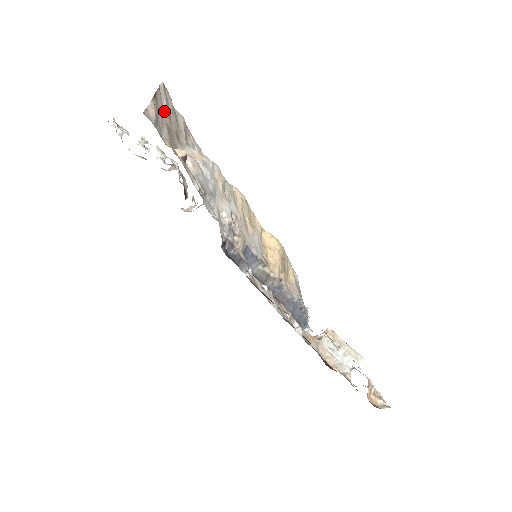
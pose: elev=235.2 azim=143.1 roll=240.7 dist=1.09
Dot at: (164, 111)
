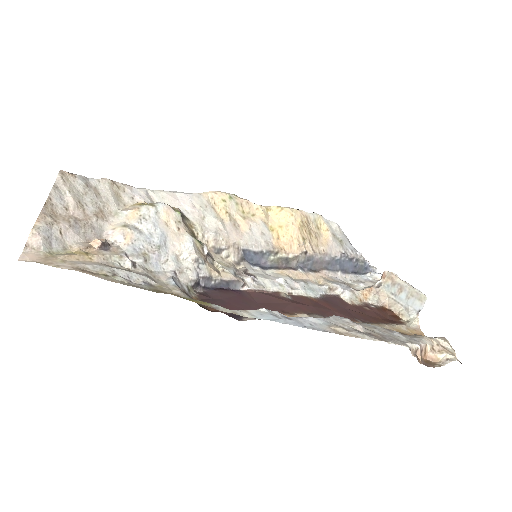
Dot at: (69, 206)
